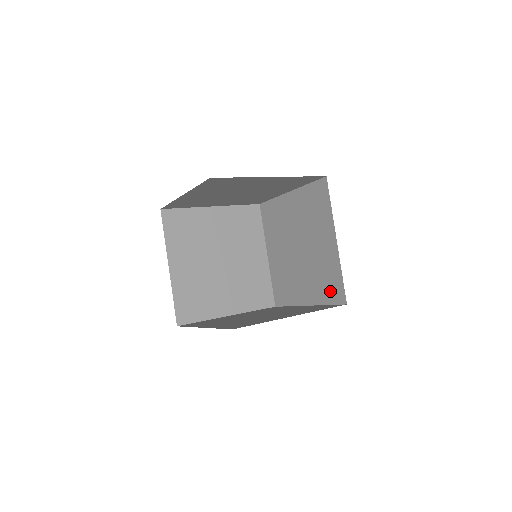
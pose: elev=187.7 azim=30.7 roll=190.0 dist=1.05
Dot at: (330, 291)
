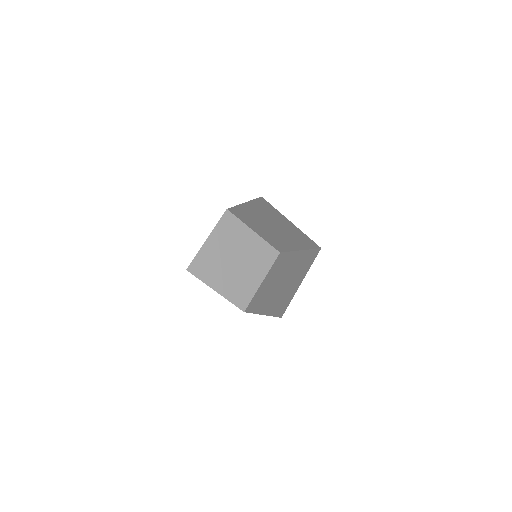
Dot at: (307, 244)
